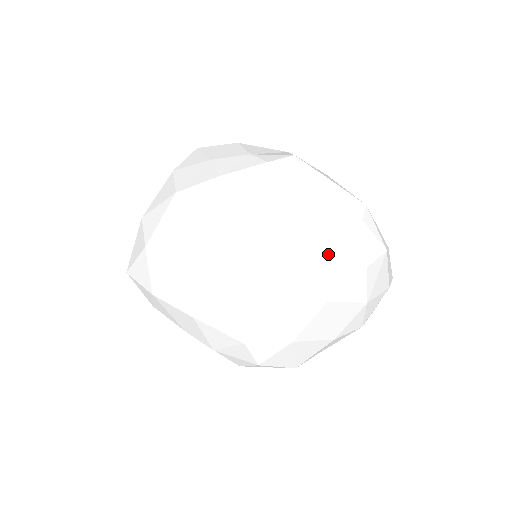
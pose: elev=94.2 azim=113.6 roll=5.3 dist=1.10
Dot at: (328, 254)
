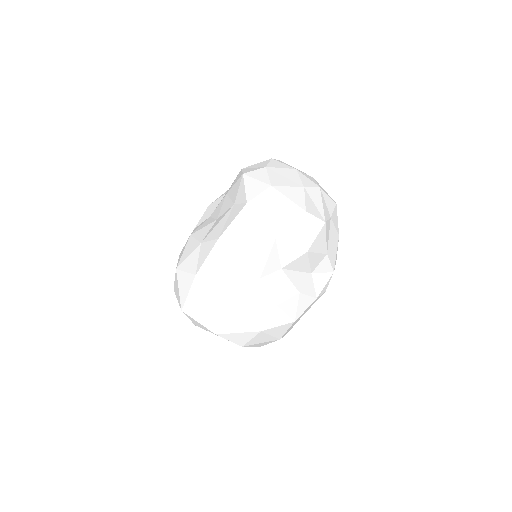
Dot at: (249, 168)
